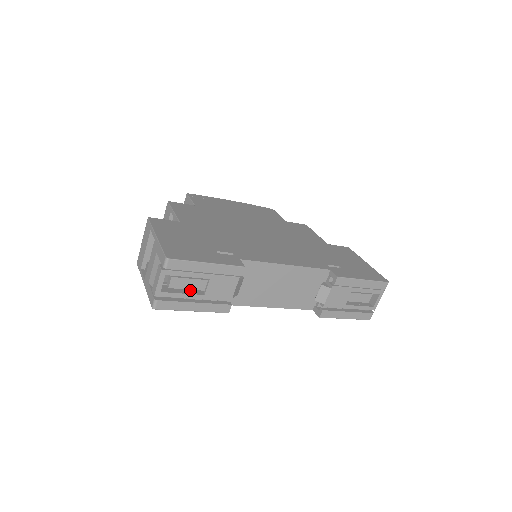
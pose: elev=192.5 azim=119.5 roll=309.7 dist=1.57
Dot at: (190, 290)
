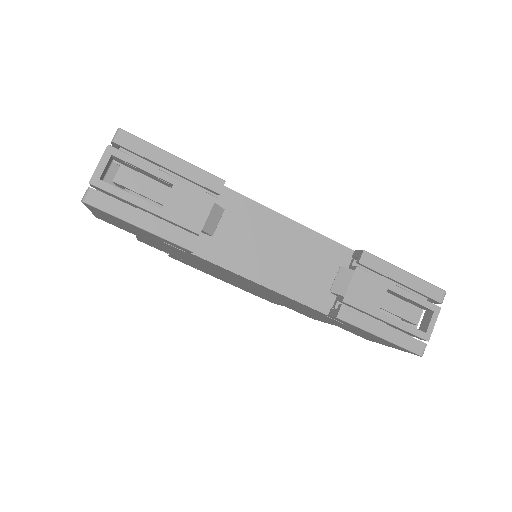
Dot at: (144, 201)
